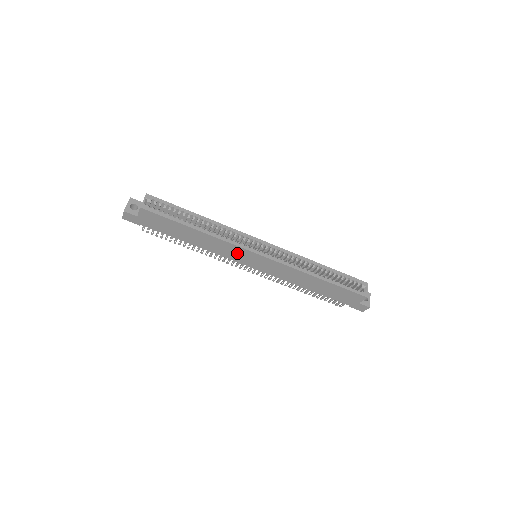
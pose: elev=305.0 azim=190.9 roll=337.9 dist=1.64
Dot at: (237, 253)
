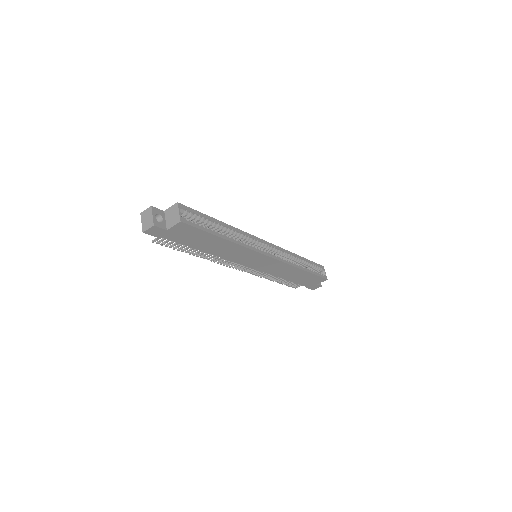
Dot at: (248, 257)
